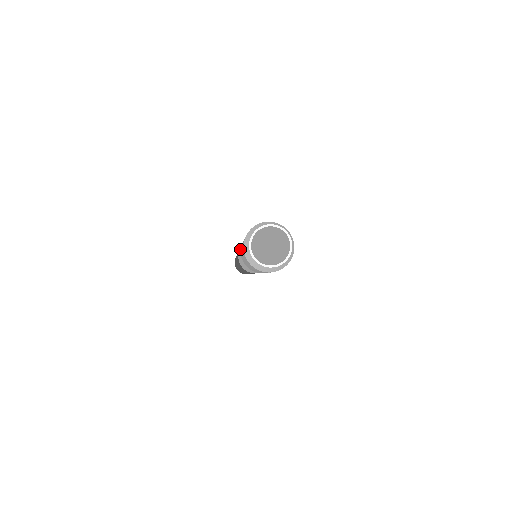
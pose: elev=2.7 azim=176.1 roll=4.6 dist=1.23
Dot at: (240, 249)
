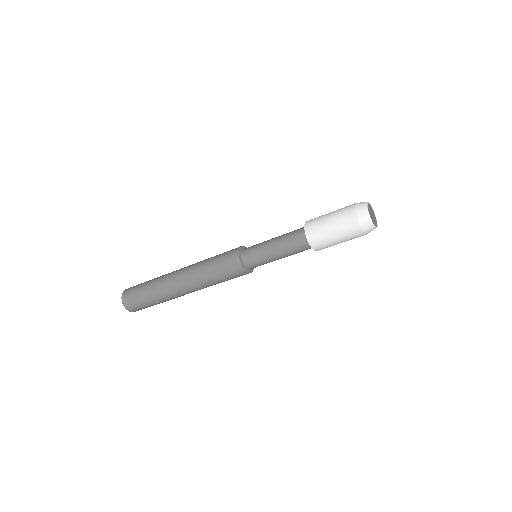
Dot at: (241, 246)
